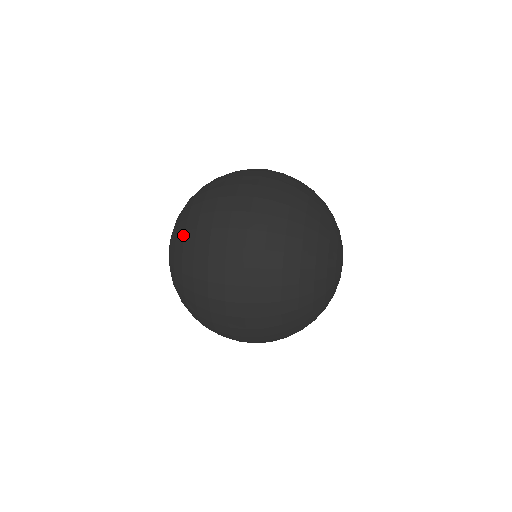
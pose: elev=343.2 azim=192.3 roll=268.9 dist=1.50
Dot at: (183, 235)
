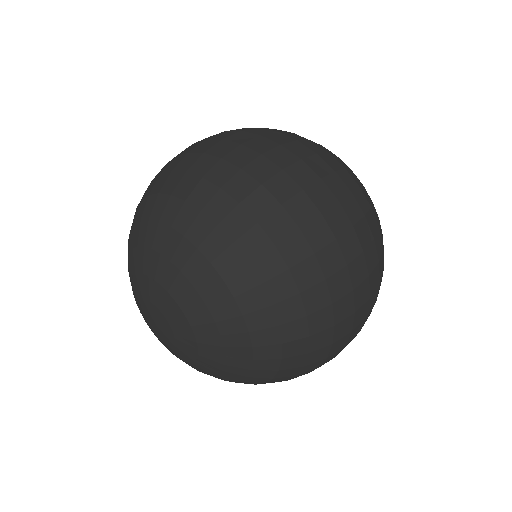
Dot at: (219, 233)
